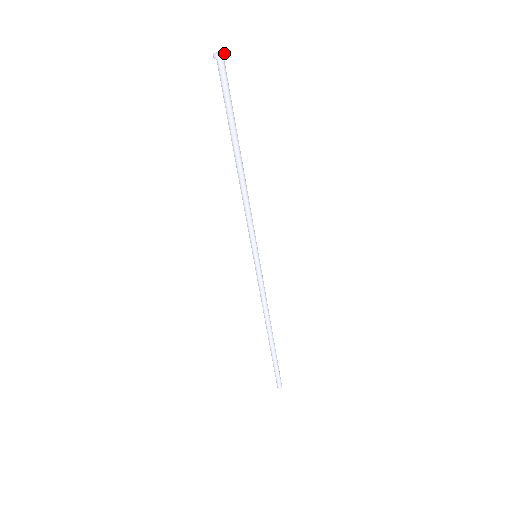
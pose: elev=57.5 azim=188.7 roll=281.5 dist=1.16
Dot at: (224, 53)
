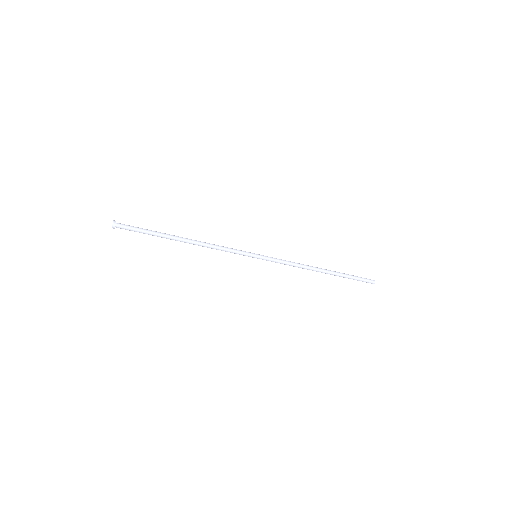
Dot at: (113, 226)
